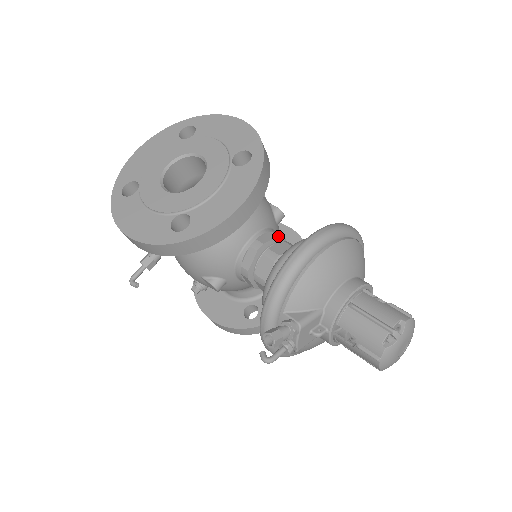
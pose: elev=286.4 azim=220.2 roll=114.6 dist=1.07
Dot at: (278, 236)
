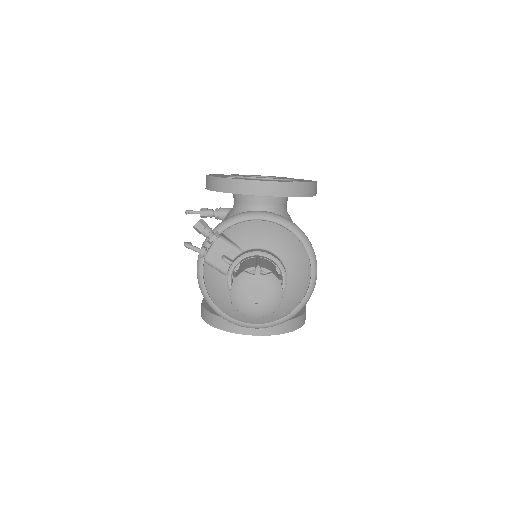
Dot at: occluded
